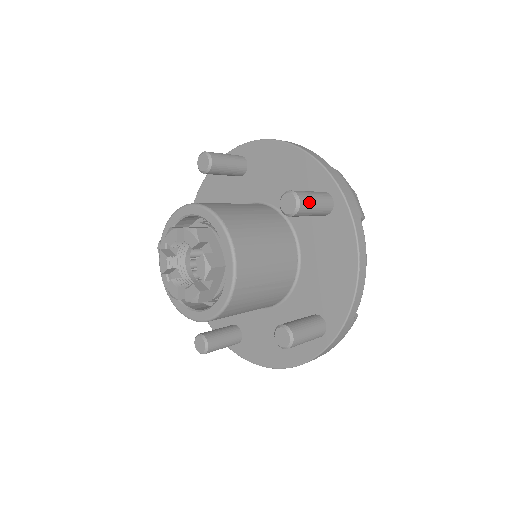
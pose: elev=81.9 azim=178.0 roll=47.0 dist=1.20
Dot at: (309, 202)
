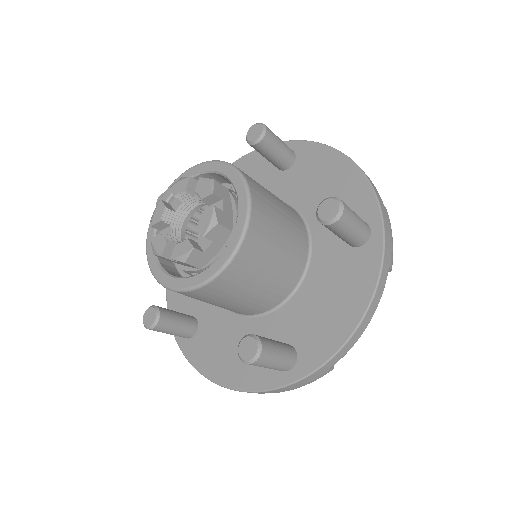
Dot at: (271, 131)
